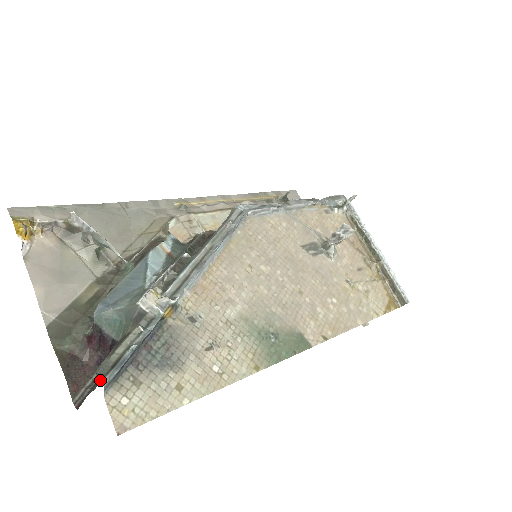
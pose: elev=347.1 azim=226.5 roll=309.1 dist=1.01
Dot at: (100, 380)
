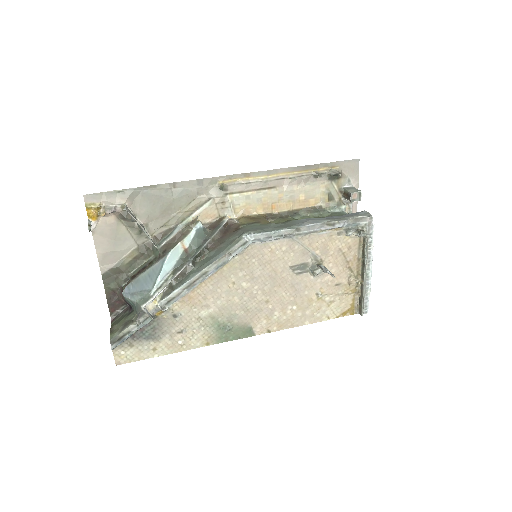
Dot at: (111, 344)
